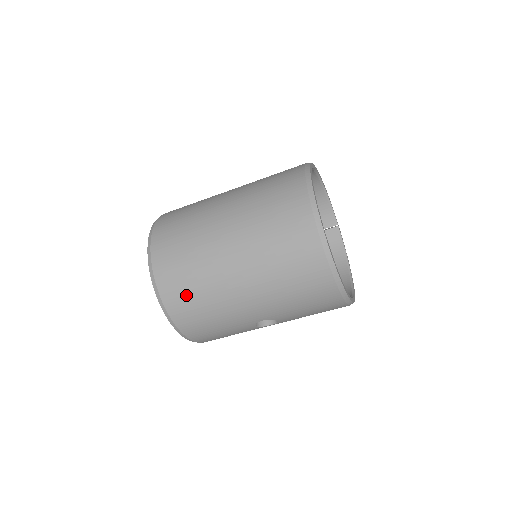
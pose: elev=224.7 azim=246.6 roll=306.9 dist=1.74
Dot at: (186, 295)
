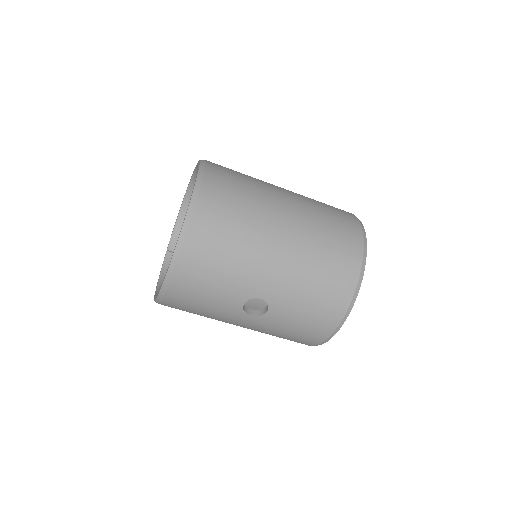
Dot at: (222, 221)
